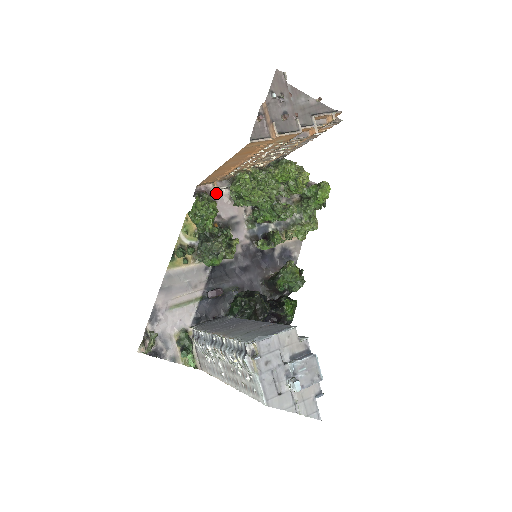
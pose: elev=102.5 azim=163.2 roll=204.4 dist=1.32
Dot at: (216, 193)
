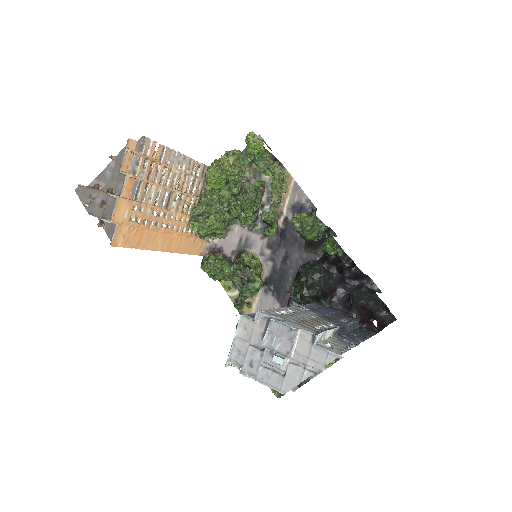
Dot at: (215, 243)
